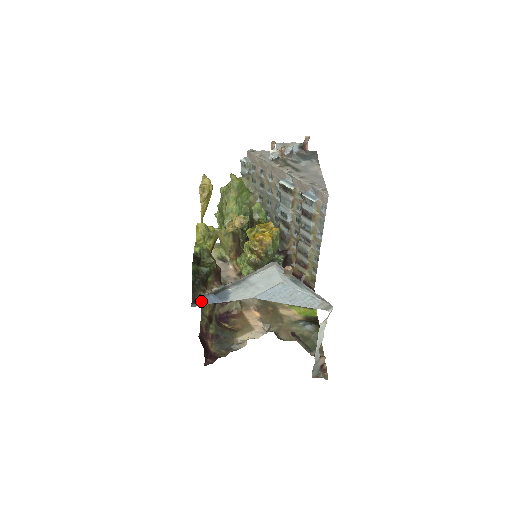
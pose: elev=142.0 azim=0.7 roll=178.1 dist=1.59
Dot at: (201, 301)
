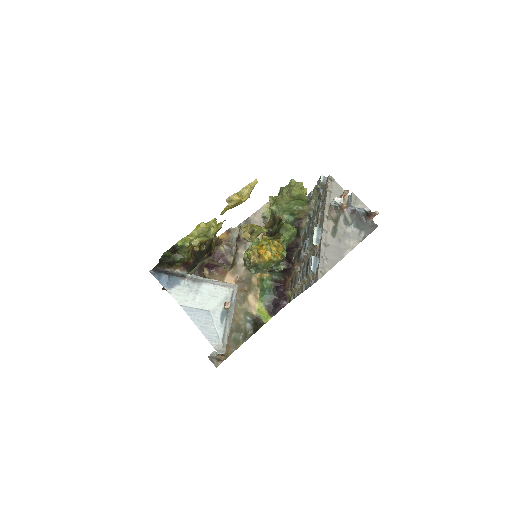
Dot at: (159, 273)
